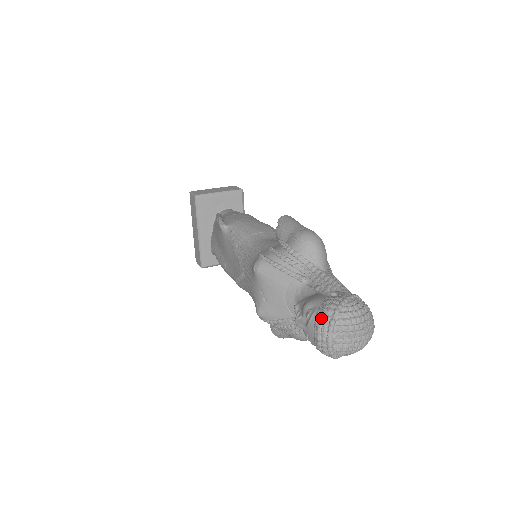
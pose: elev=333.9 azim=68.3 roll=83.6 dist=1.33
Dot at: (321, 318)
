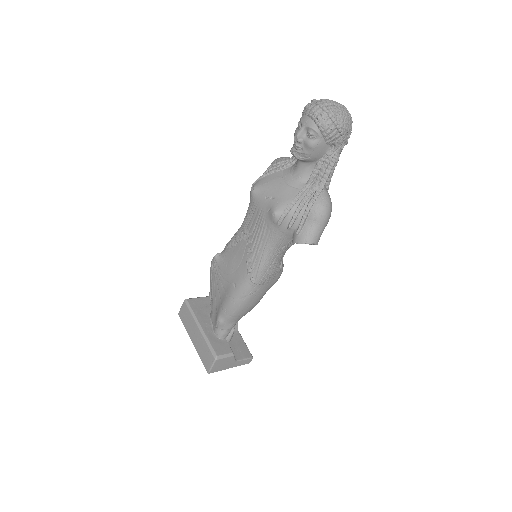
Dot at: (305, 106)
